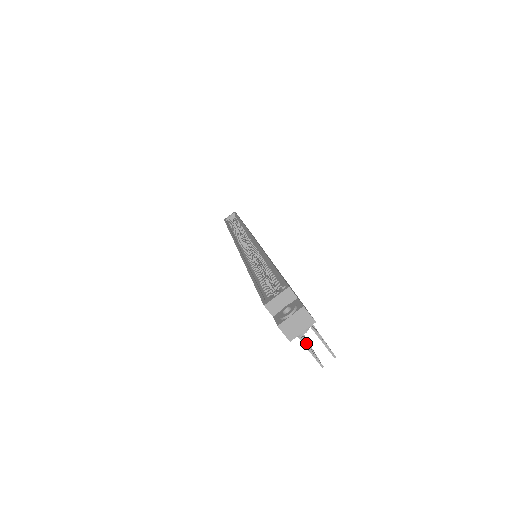
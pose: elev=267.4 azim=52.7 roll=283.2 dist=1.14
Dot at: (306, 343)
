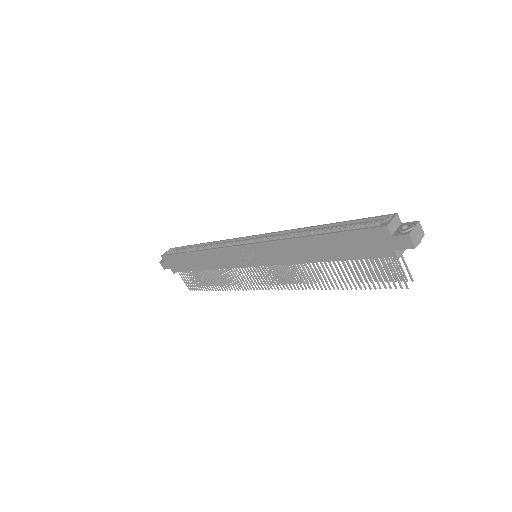
Dot at: (390, 273)
